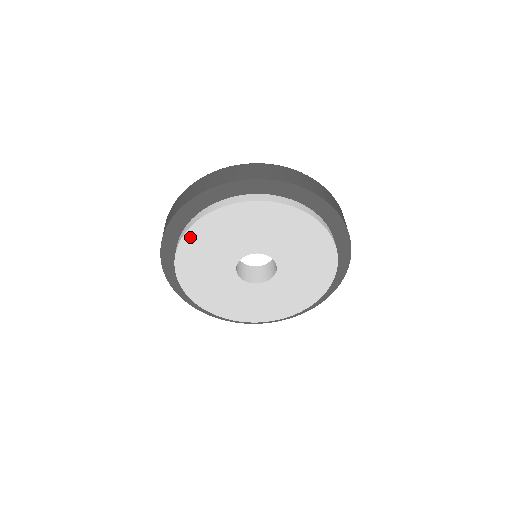
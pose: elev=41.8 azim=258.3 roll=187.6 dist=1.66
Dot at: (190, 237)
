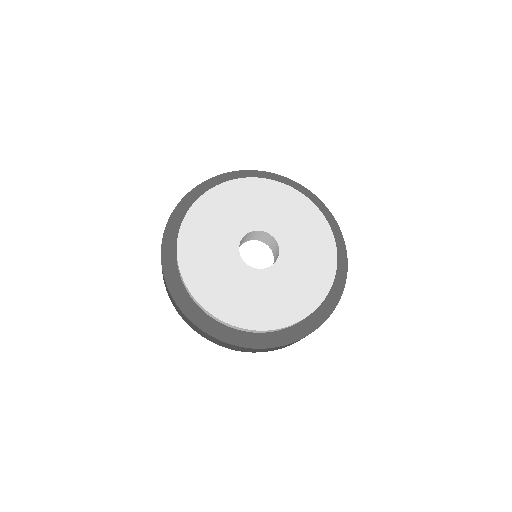
Dot at: (197, 208)
